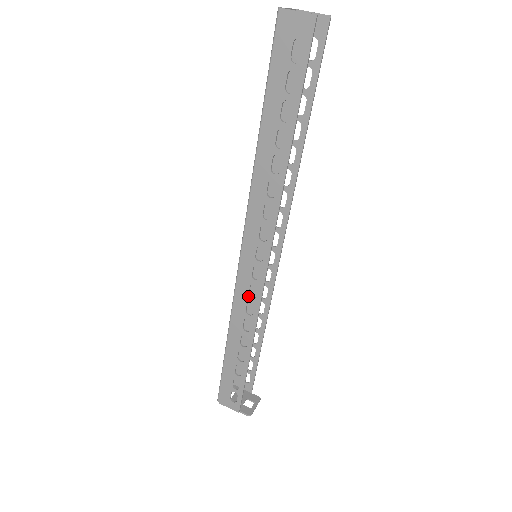
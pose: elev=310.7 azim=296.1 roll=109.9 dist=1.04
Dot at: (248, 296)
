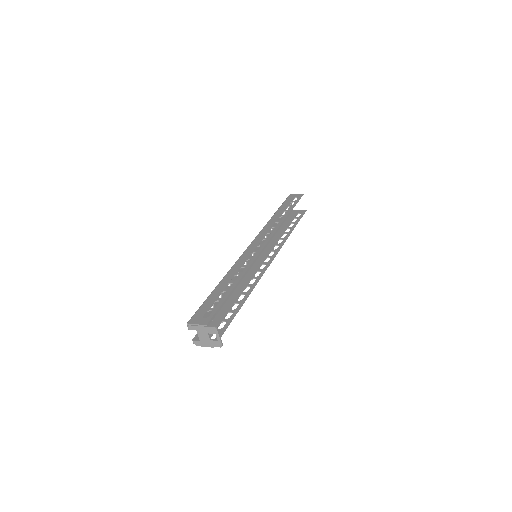
Dot at: (248, 257)
